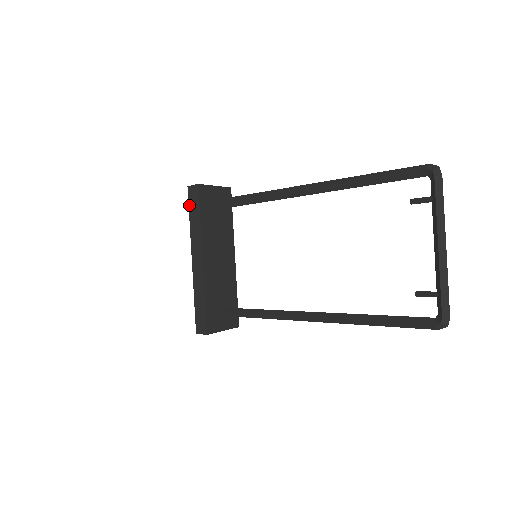
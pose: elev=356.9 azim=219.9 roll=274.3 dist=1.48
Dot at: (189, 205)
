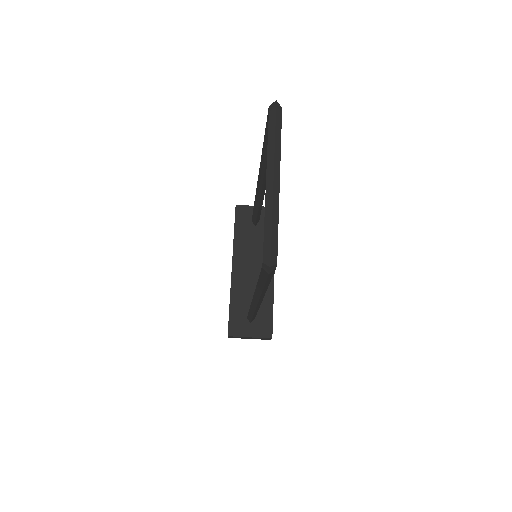
Dot at: occluded
